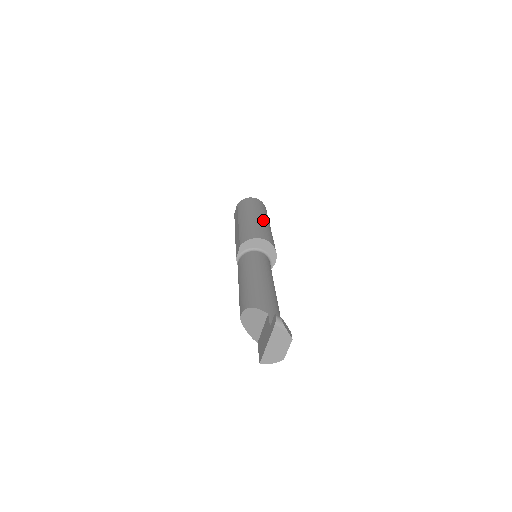
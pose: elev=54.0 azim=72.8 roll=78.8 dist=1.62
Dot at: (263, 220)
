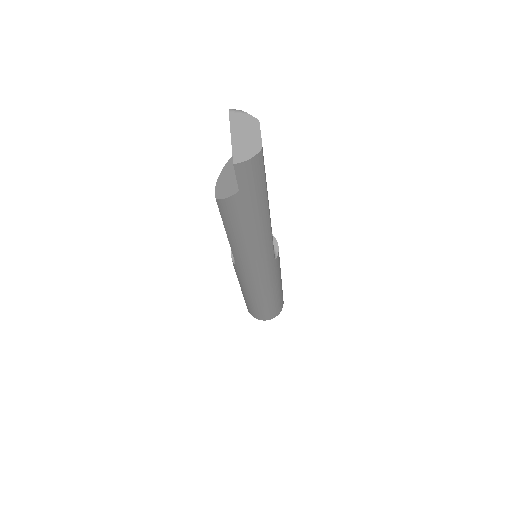
Dot at: occluded
